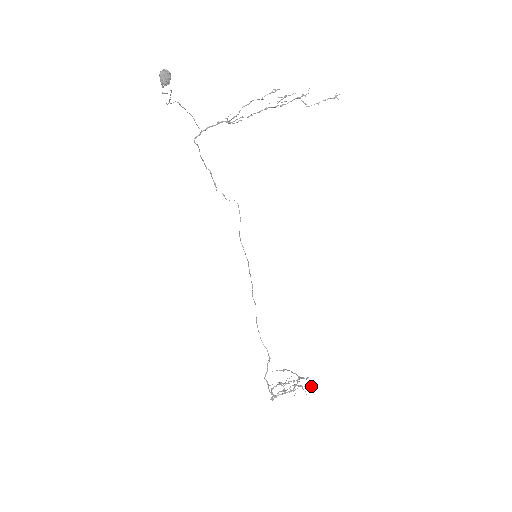
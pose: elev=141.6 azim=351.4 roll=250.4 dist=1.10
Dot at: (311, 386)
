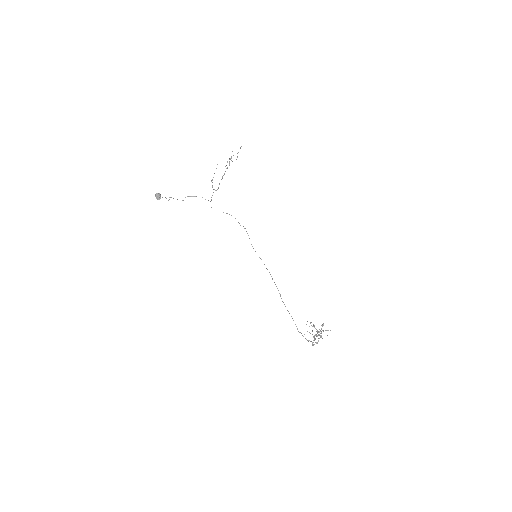
Dot at: (330, 330)
